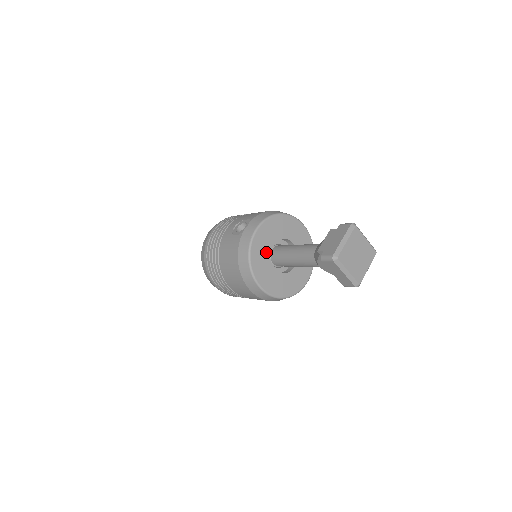
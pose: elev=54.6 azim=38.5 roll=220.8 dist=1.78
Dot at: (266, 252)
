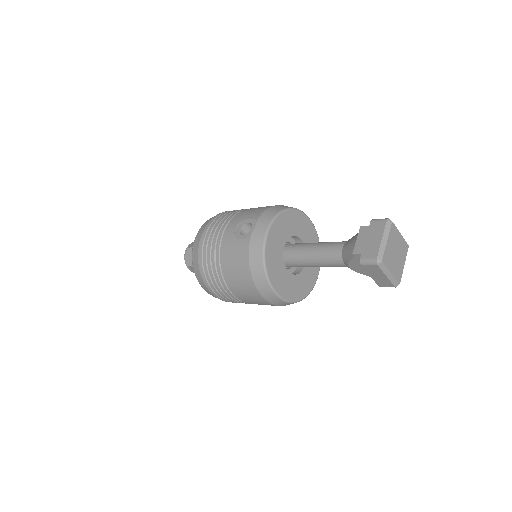
Dot at: (279, 255)
